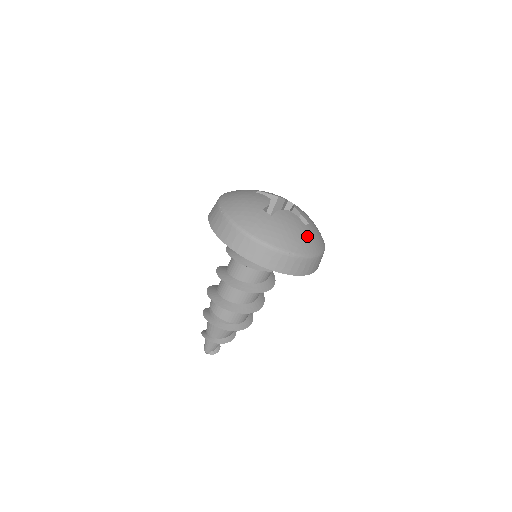
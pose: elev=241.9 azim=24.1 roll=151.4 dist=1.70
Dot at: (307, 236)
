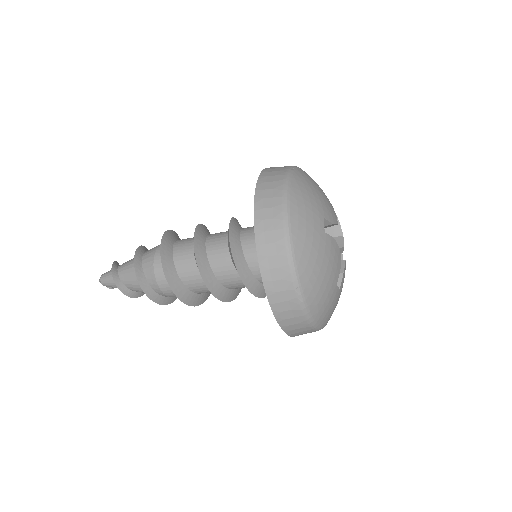
Dot at: occluded
